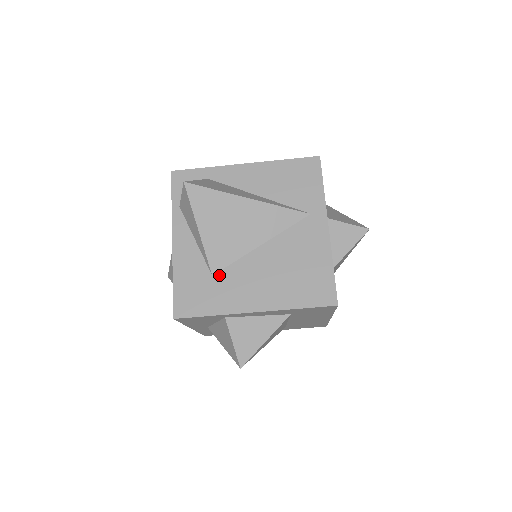
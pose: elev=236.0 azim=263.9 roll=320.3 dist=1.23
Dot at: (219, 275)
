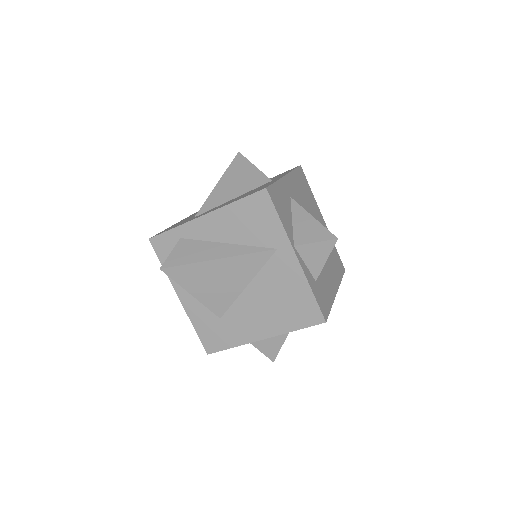
Dot at: (225, 317)
